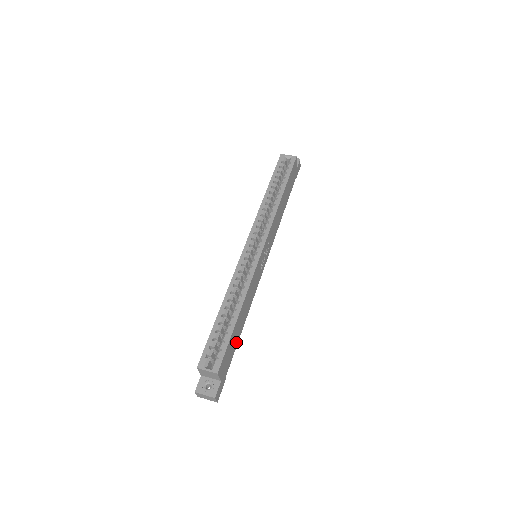
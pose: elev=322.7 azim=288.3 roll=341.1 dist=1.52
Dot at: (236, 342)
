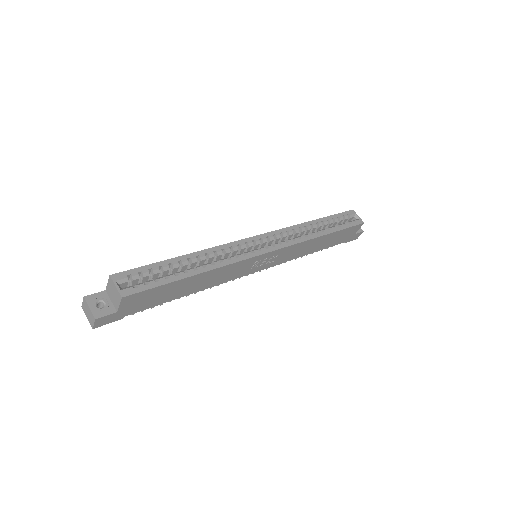
Dot at: (166, 299)
